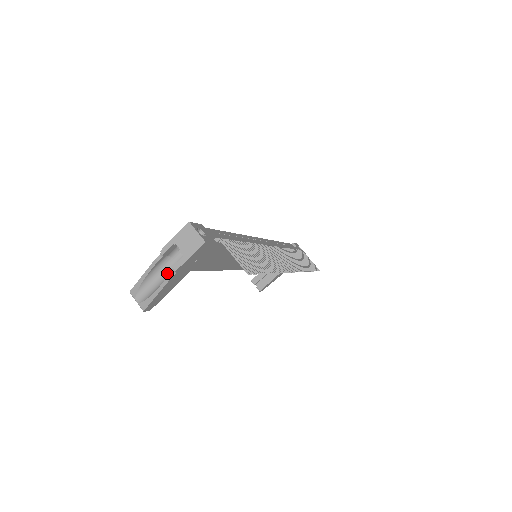
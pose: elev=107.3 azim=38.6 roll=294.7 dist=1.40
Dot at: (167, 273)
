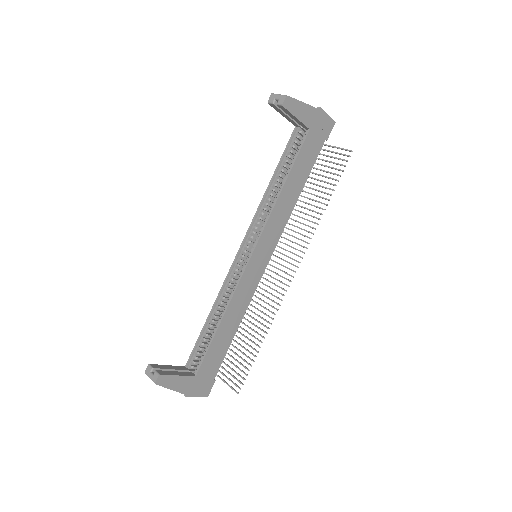
Dot at: occluded
